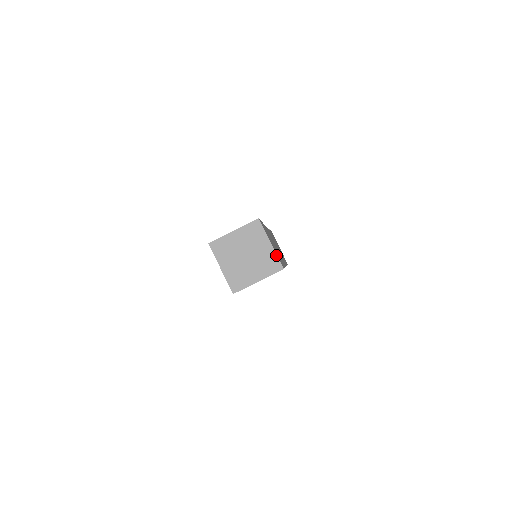
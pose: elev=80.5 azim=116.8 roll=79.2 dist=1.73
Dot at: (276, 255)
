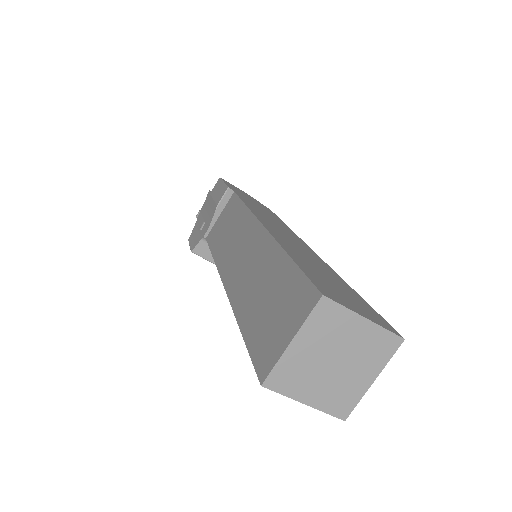
Dot at: (383, 329)
